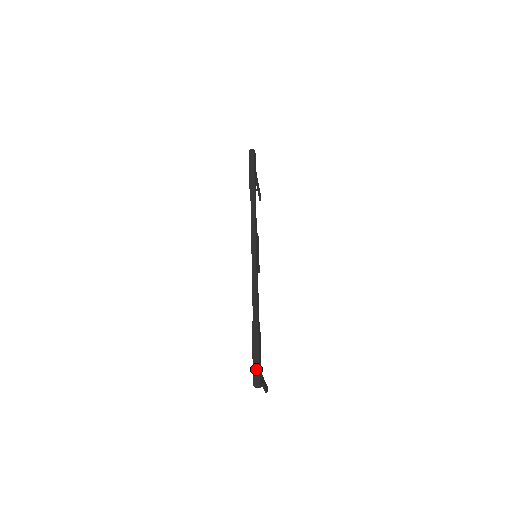
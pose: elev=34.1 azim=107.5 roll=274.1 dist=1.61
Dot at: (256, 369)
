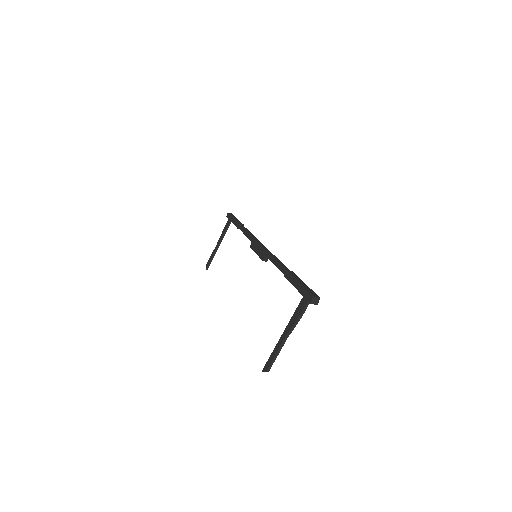
Dot at: (310, 290)
